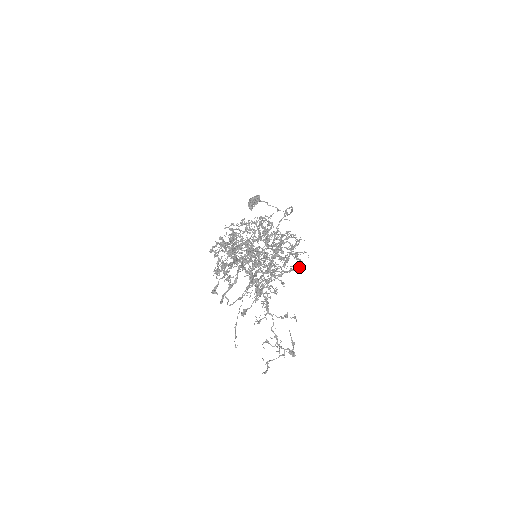
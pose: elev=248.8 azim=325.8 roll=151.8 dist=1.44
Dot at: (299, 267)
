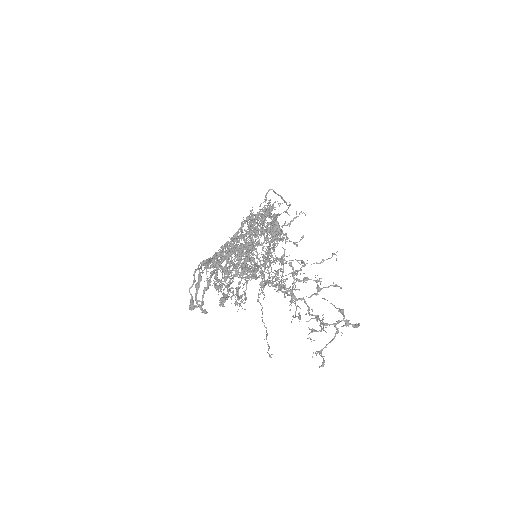
Dot at: (257, 215)
